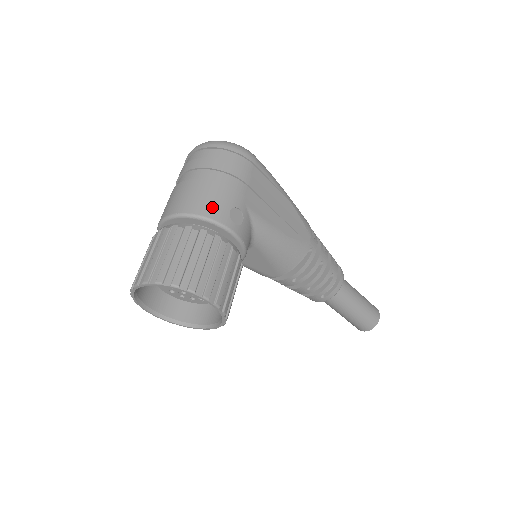
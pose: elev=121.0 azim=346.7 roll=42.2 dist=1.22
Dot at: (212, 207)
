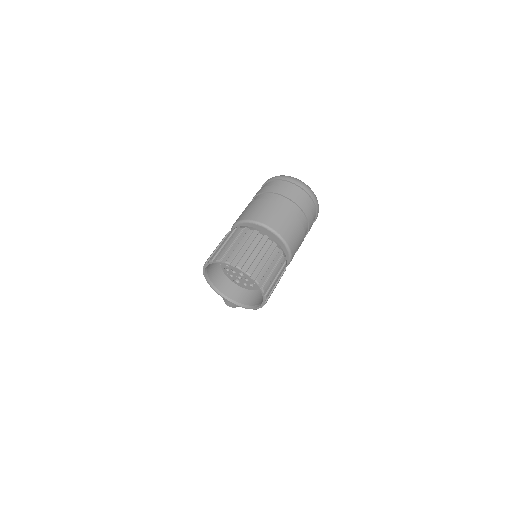
Dot at: (295, 245)
